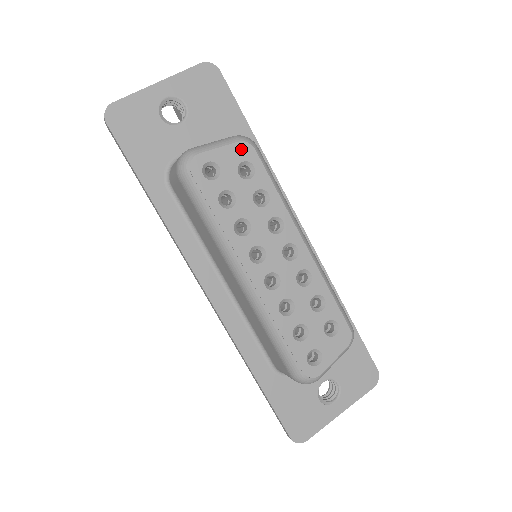
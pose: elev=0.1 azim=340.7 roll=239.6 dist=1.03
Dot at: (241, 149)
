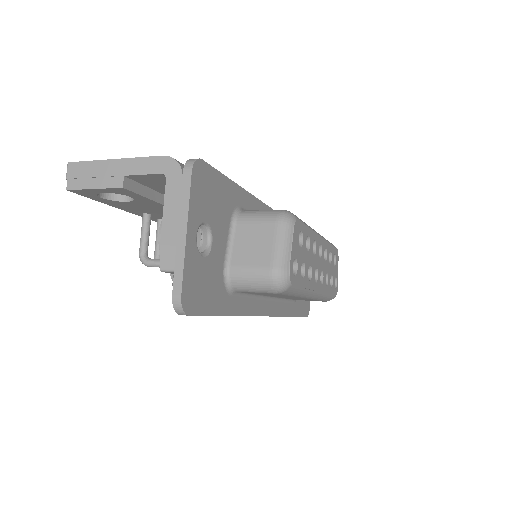
Dot at: (296, 230)
